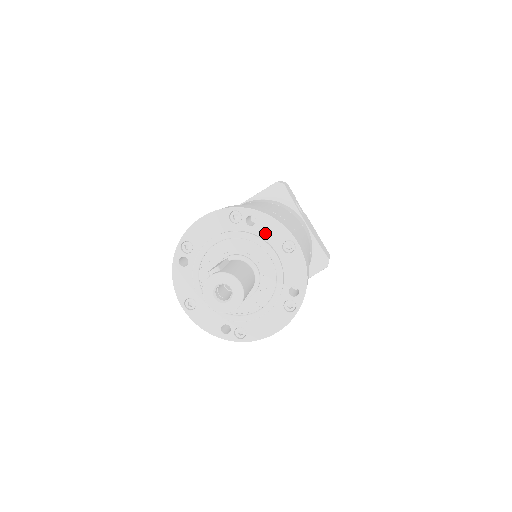
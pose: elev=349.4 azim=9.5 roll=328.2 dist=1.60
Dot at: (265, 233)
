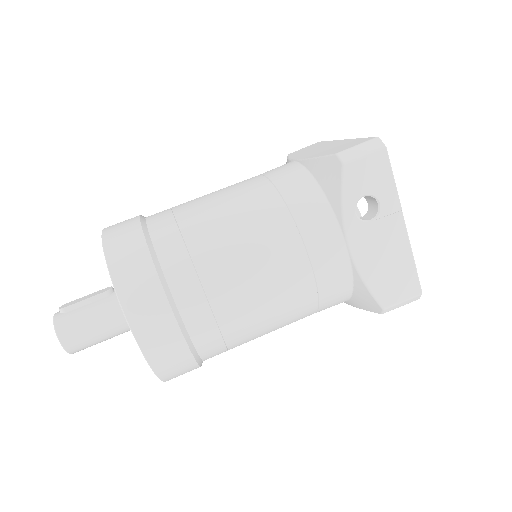
Dot at: occluded
